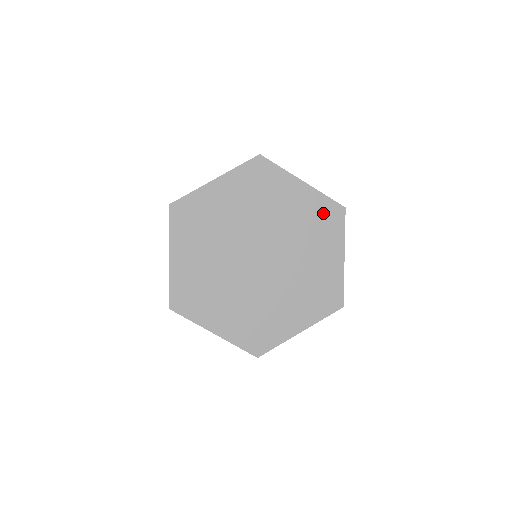
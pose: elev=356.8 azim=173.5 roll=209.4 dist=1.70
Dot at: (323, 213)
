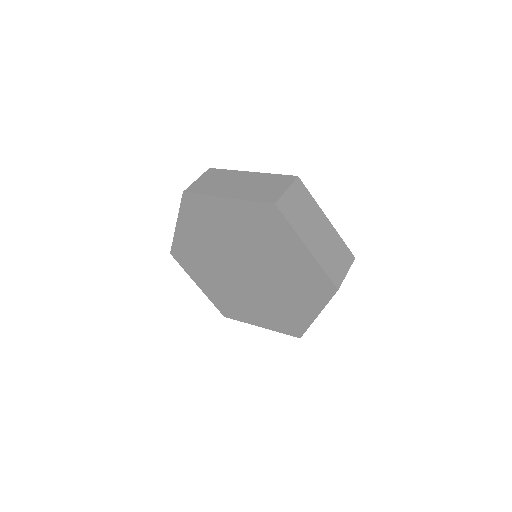
Dot at: (261, 217)
